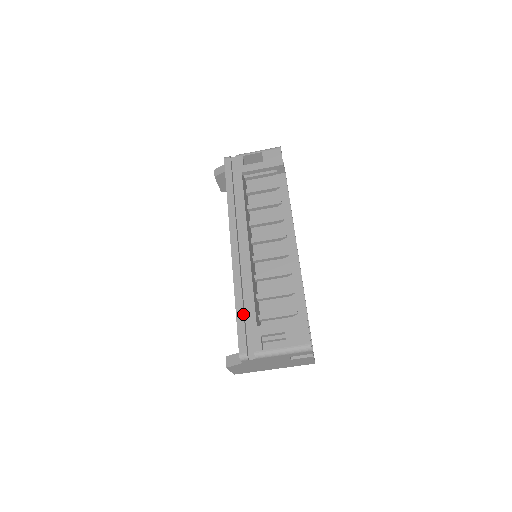
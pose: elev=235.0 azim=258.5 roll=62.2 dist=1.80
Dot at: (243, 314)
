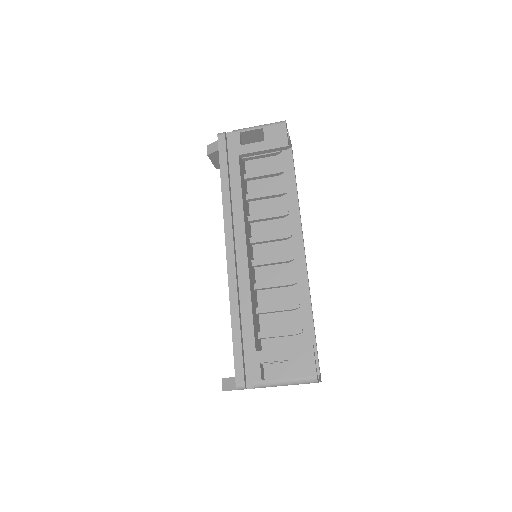
Dot at: (240, 336)
